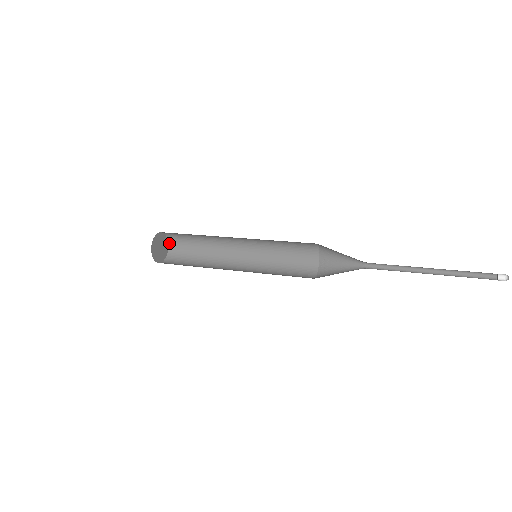
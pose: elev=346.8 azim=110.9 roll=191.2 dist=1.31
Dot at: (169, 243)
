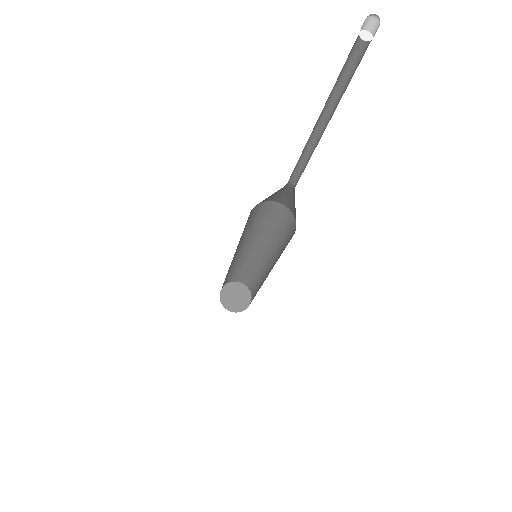
Dot at: occluded
